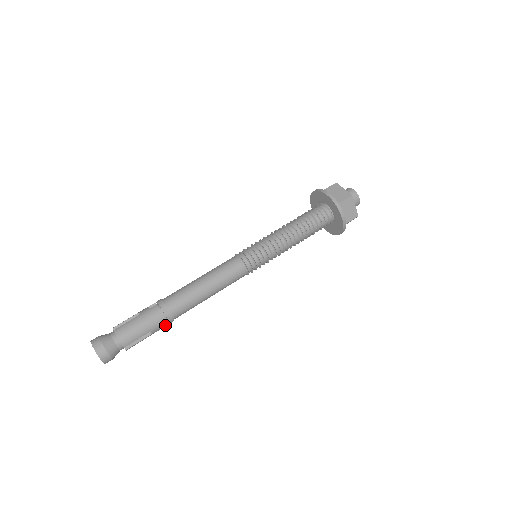
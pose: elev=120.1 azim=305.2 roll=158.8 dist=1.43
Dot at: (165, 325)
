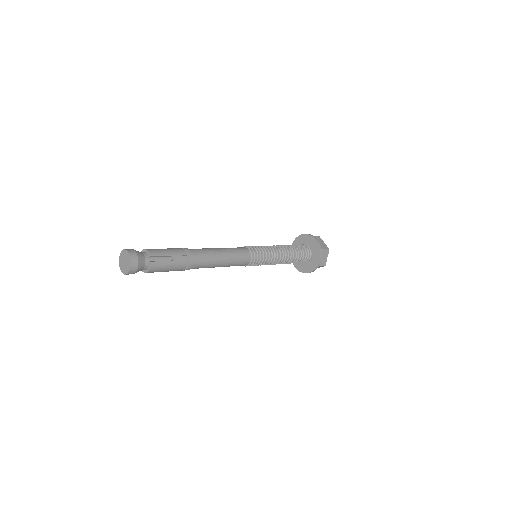
Dot at: (185, 260)
